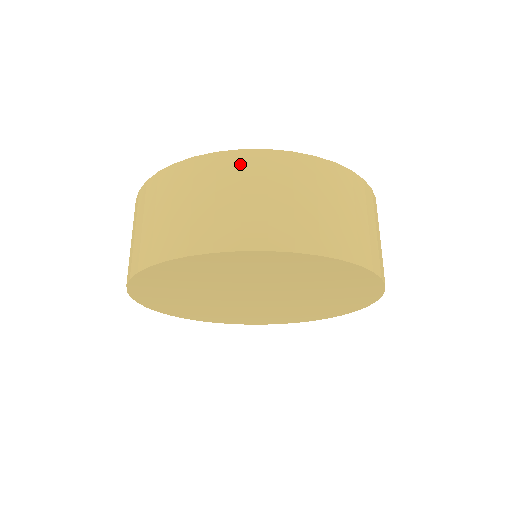
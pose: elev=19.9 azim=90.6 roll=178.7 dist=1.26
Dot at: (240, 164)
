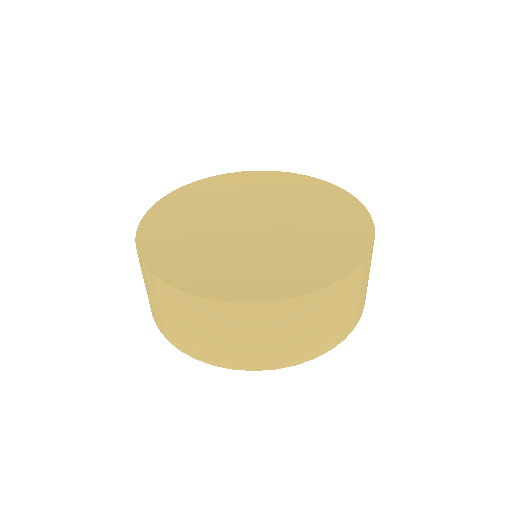
Dot at: (154, 284)
